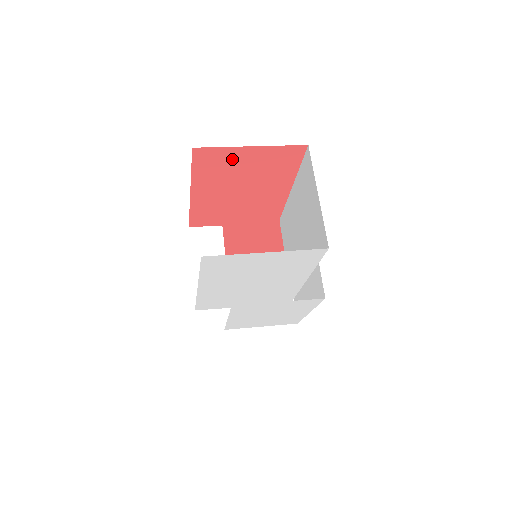
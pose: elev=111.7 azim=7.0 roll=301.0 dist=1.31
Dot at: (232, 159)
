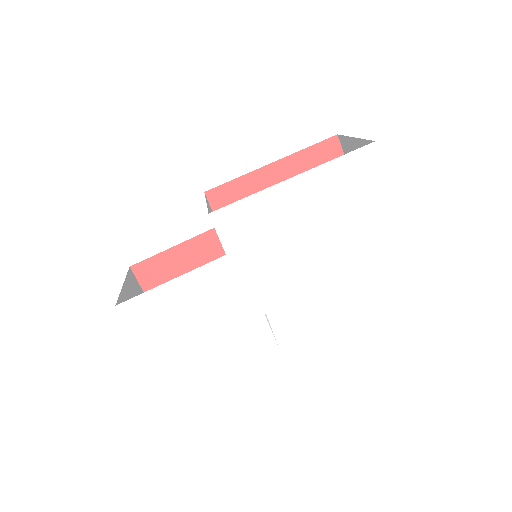
Dot at: occluded
